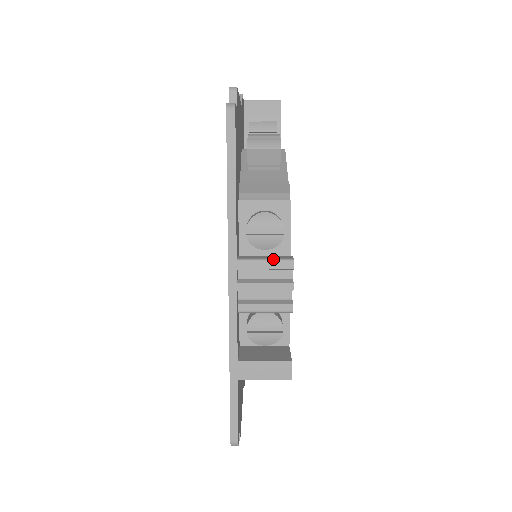
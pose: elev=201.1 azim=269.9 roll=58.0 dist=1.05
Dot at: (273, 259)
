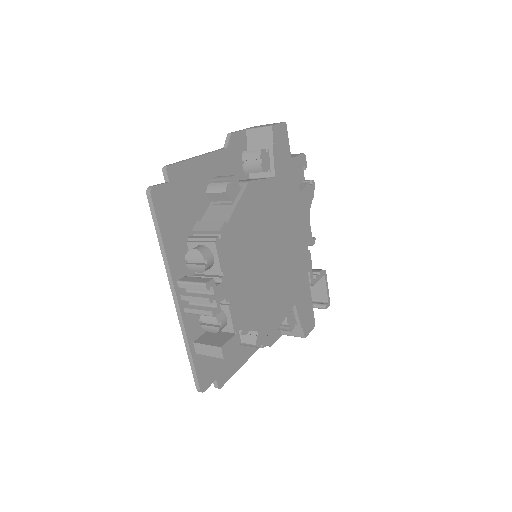
Dot at: (195, 282)
